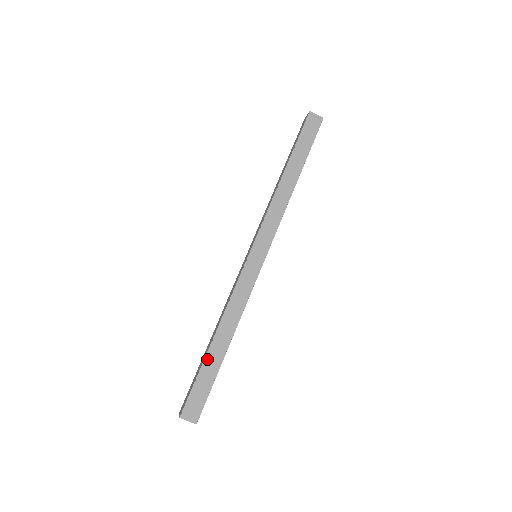
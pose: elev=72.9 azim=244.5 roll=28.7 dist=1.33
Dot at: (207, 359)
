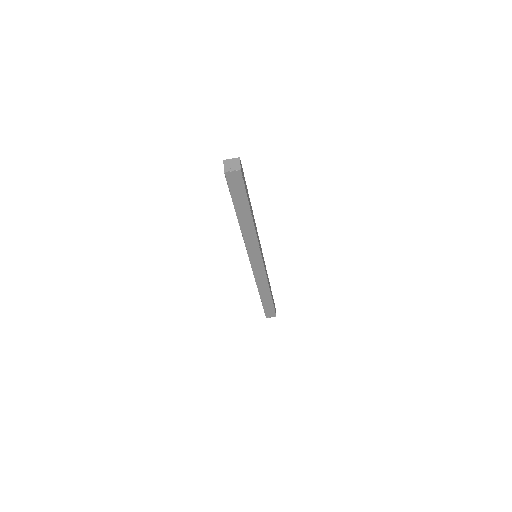
Dot at: (263, 302)
